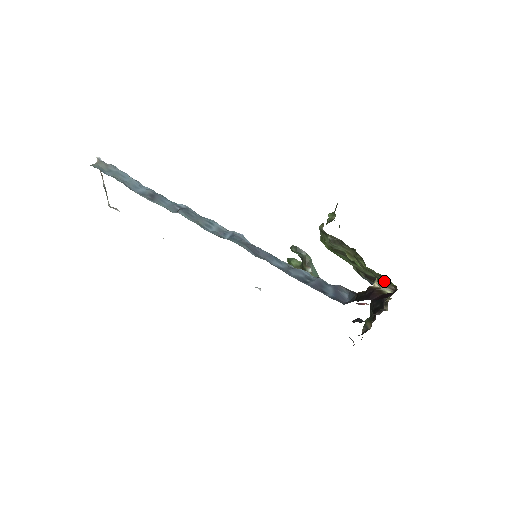
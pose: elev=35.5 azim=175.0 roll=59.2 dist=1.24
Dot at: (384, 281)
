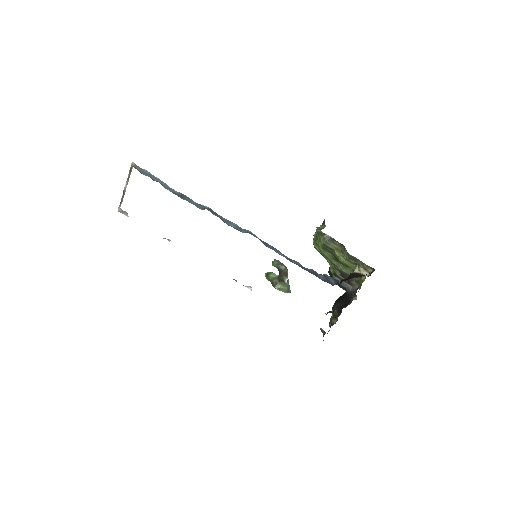
Dot at: (354, 278)
